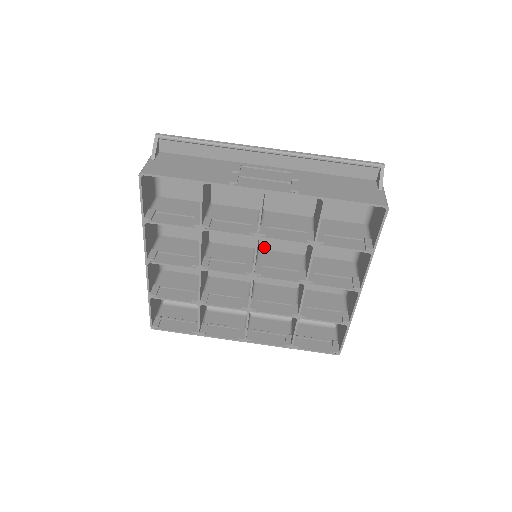
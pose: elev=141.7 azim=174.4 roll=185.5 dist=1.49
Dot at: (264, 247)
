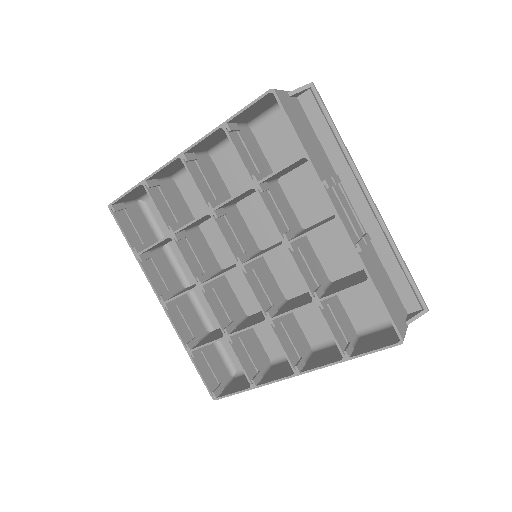
Dot at: (267, 258)
